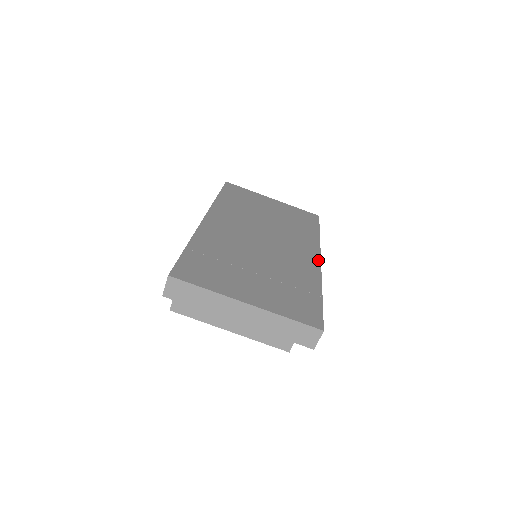
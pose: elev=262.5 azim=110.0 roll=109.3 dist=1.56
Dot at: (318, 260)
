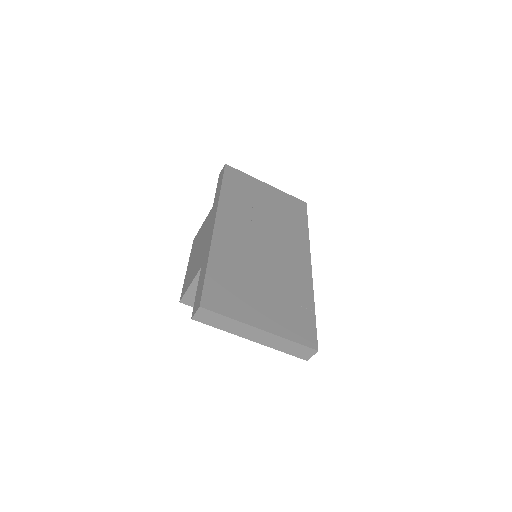
Dot at: (309, 265)
